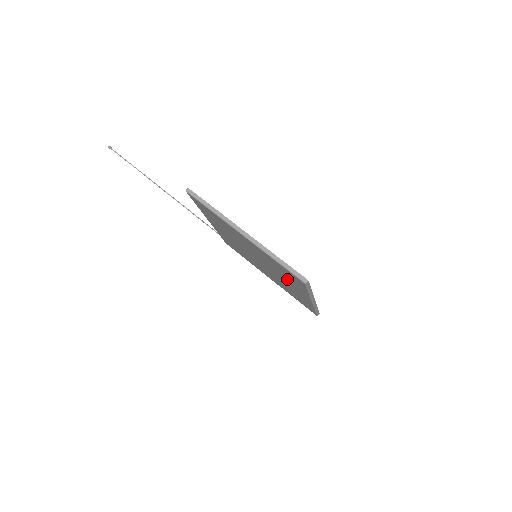
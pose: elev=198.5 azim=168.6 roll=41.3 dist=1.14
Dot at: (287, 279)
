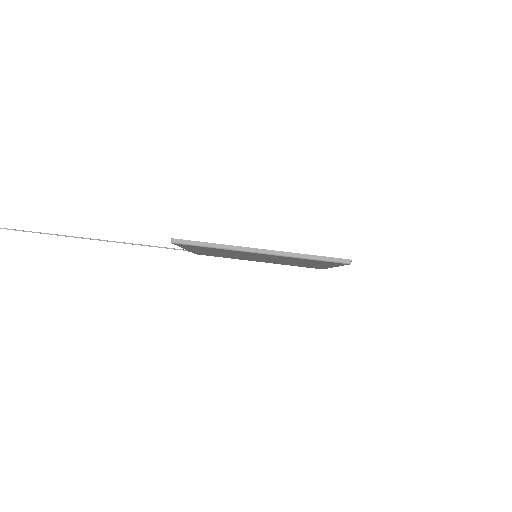
Dot at: (309, 263)
